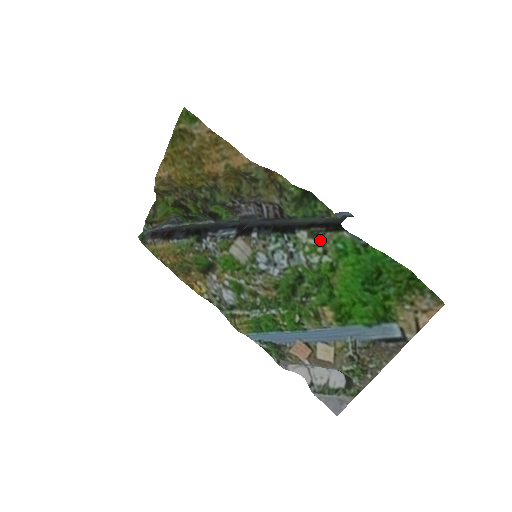
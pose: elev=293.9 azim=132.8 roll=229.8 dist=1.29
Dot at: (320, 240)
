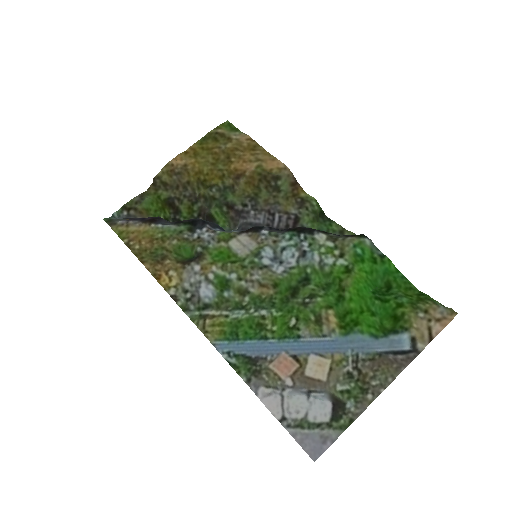
Dot at: (339, 243)
